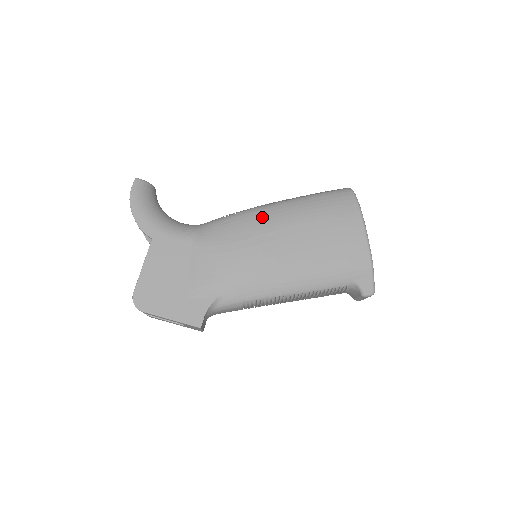
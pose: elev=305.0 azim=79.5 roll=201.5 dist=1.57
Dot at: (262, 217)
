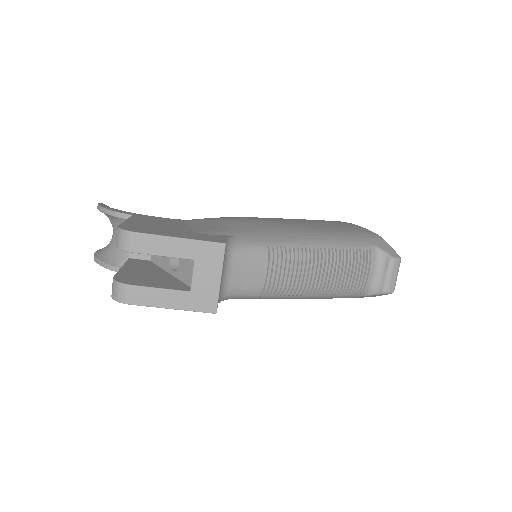
Dot at: occluded
